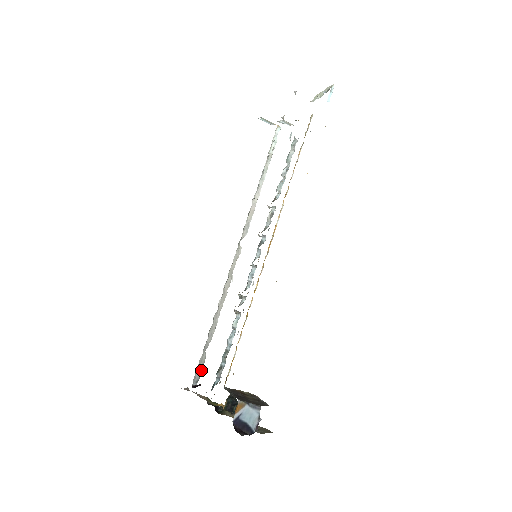
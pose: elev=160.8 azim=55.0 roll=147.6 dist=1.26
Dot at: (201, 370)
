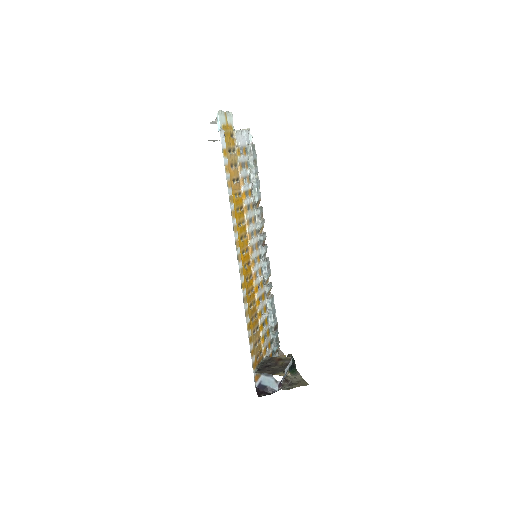
Dot at: occluded
